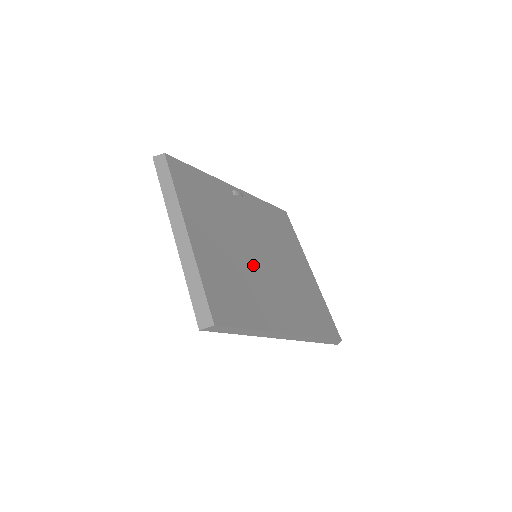
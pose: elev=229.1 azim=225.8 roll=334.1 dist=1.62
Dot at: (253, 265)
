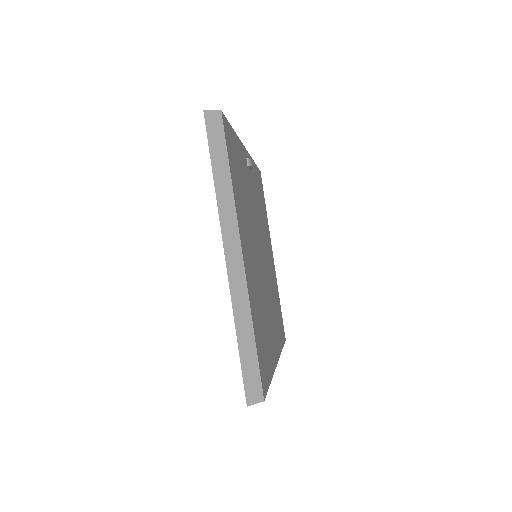
Dot at: (262, 278)
